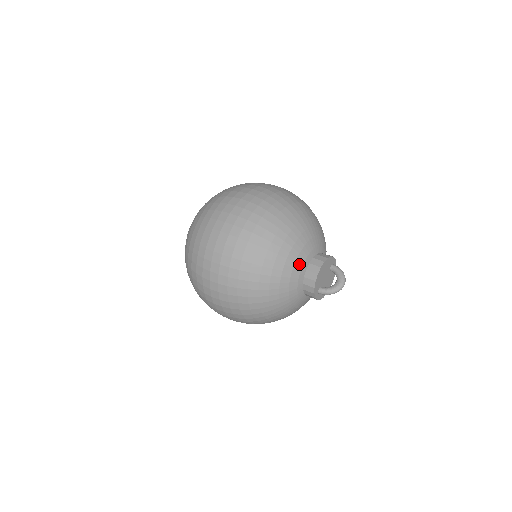
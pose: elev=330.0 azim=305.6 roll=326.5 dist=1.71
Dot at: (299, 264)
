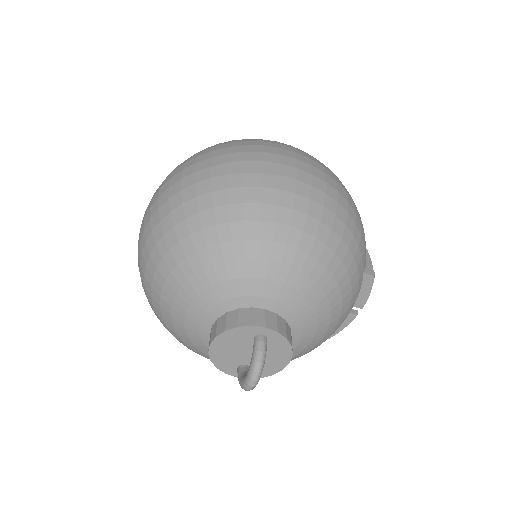
Dot at: (192, 325)
